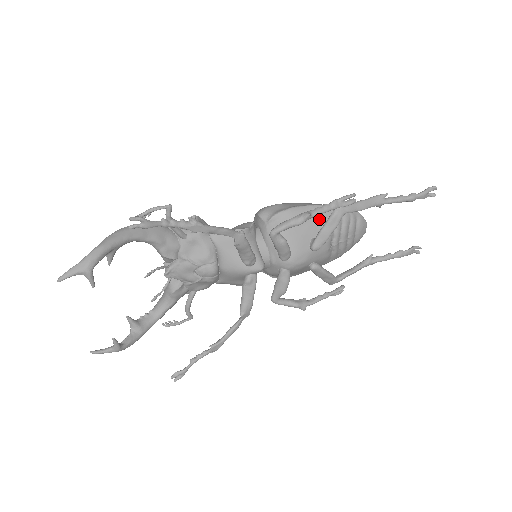
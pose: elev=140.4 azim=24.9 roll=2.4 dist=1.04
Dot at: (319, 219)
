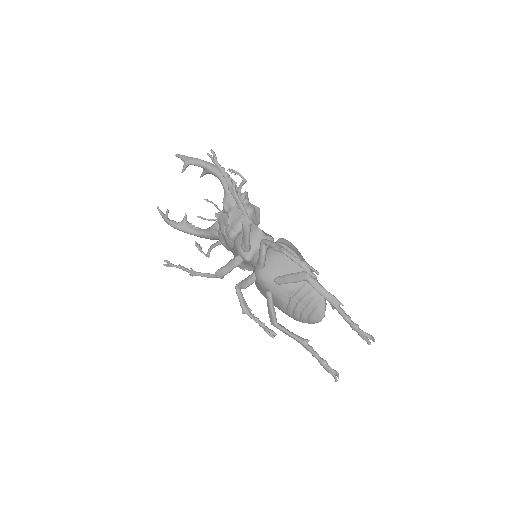
Dot at: occluded
